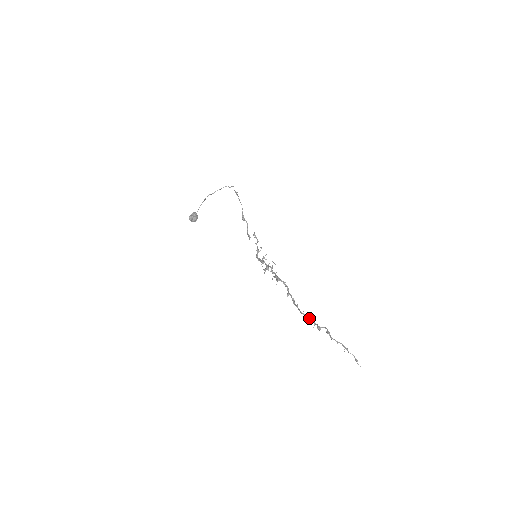
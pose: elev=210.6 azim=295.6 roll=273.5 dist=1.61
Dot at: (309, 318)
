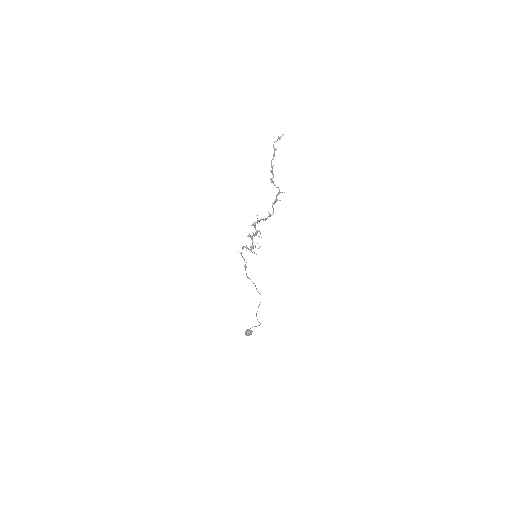
Dot at: (276, 198)
